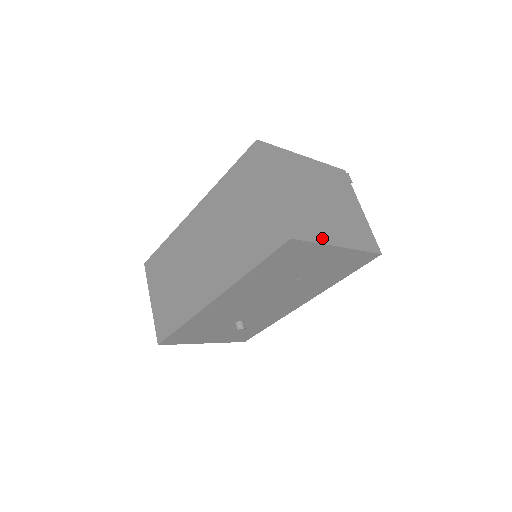
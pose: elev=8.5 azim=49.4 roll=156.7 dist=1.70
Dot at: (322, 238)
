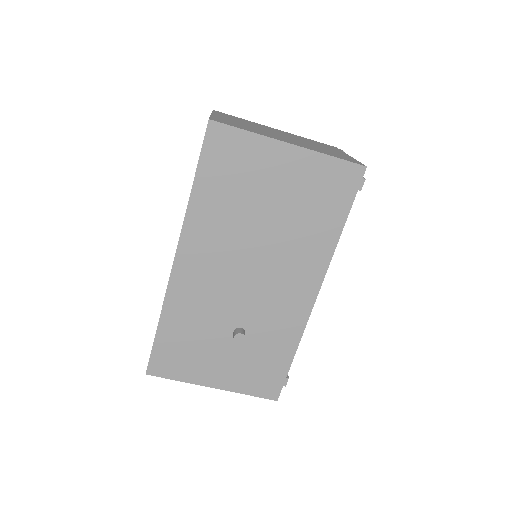
Dot at: (261, 134)
